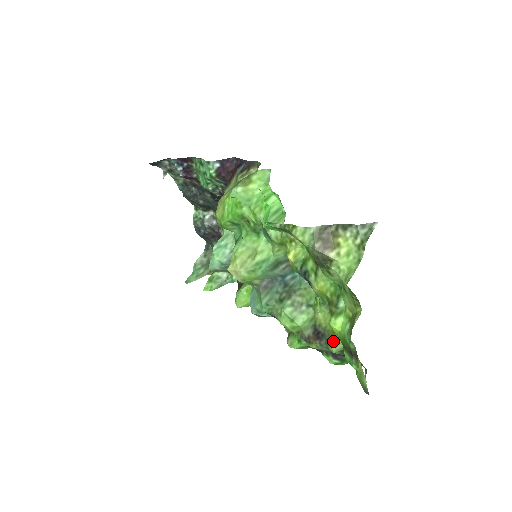
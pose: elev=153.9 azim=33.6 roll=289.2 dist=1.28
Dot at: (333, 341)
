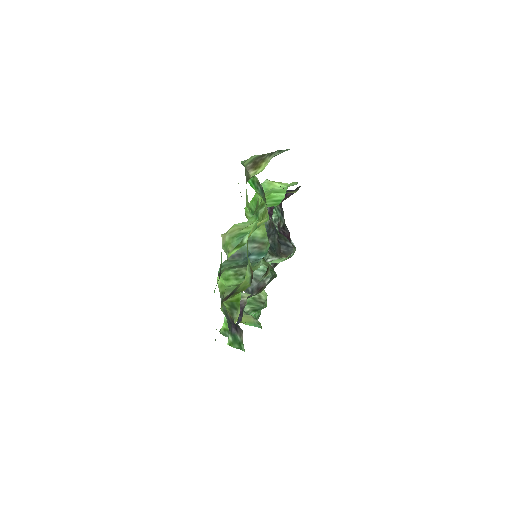
Dot at: (232, 296)
